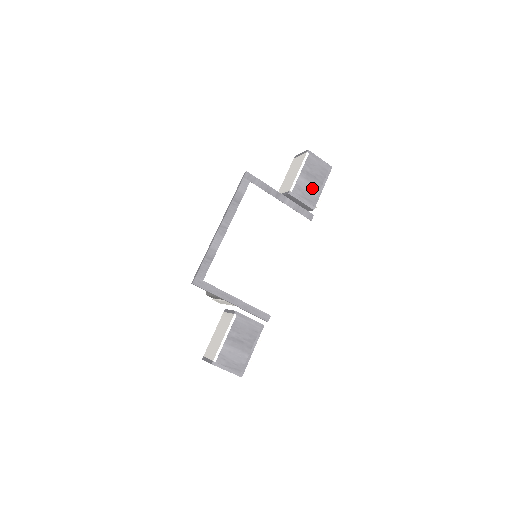
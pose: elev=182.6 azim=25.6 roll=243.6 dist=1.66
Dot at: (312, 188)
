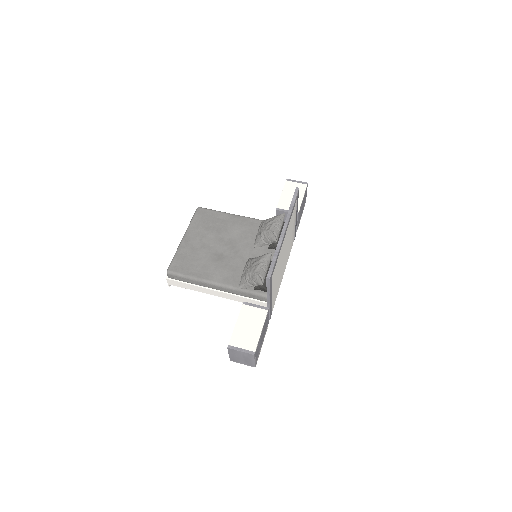
Dot at: occluded
